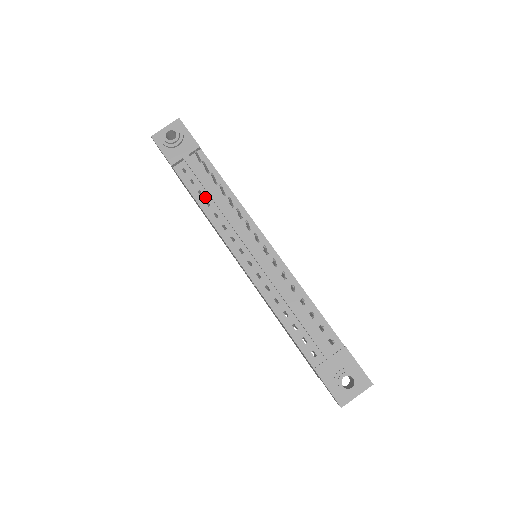
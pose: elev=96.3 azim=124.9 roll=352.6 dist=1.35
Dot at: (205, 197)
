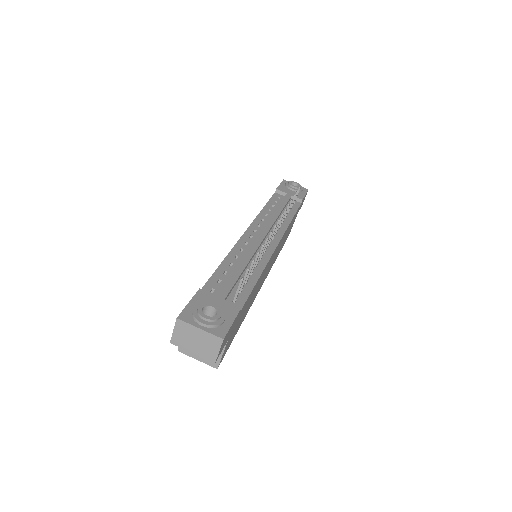
Dot at: (273, 208)
